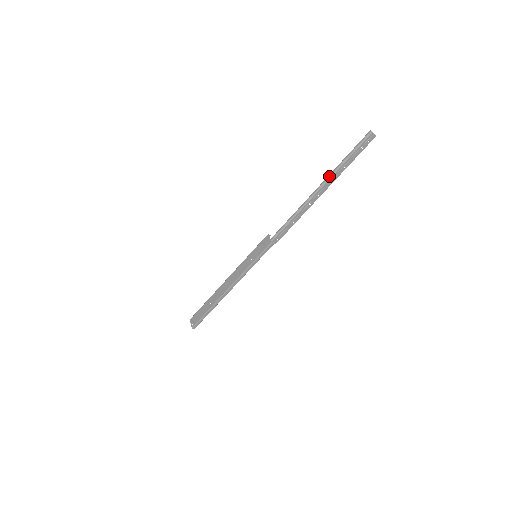
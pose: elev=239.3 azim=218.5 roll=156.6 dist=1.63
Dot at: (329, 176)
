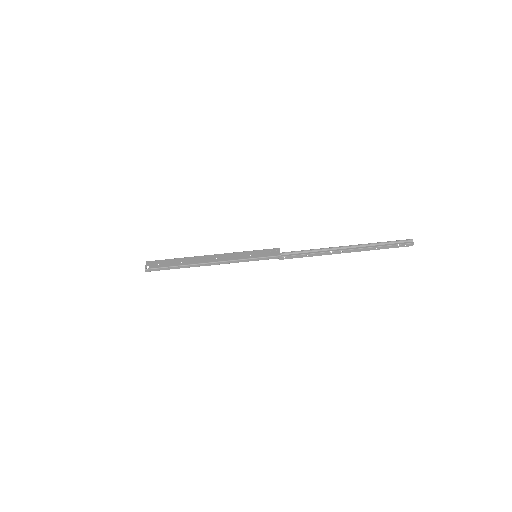
Dot at: (361, 245)
